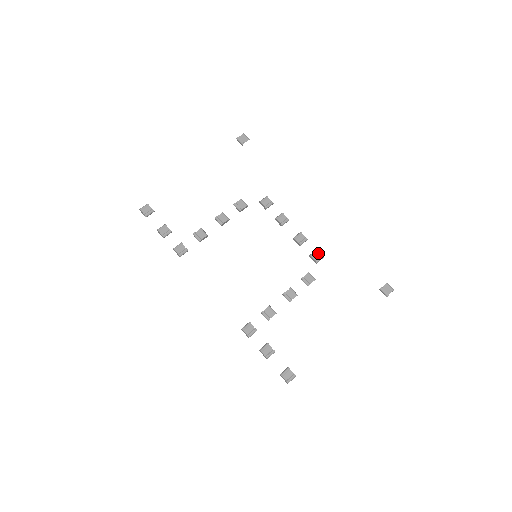
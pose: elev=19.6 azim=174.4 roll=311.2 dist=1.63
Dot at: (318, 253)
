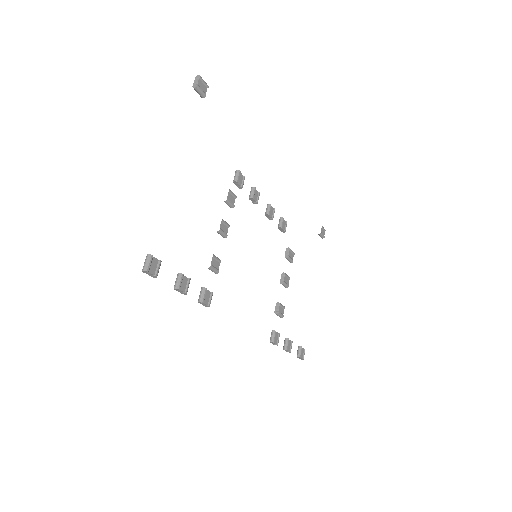
Dot at: (284, 221)
